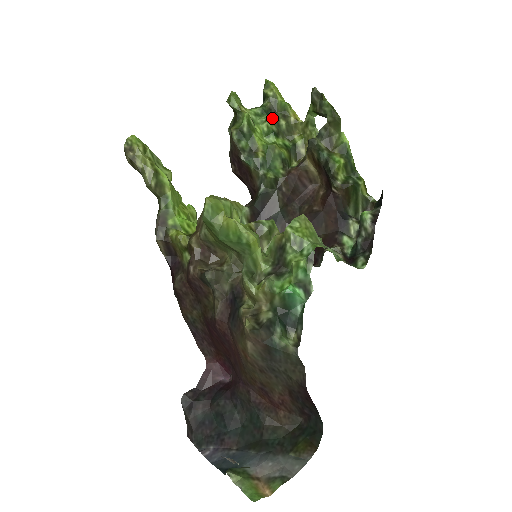
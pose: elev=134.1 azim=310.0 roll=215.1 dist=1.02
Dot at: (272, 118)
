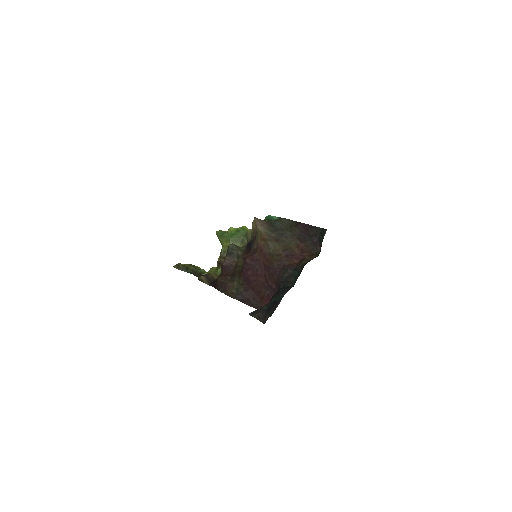
Dot at: occluded
